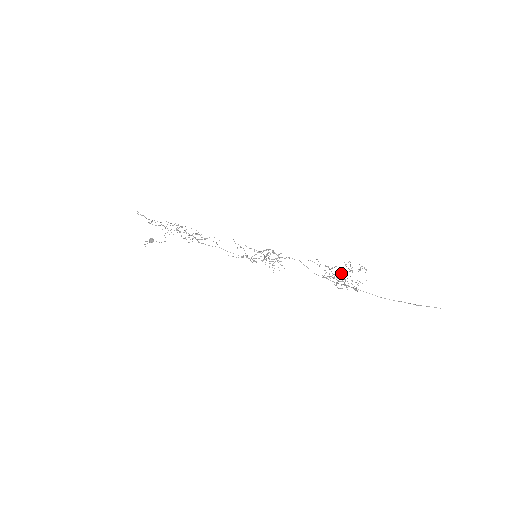
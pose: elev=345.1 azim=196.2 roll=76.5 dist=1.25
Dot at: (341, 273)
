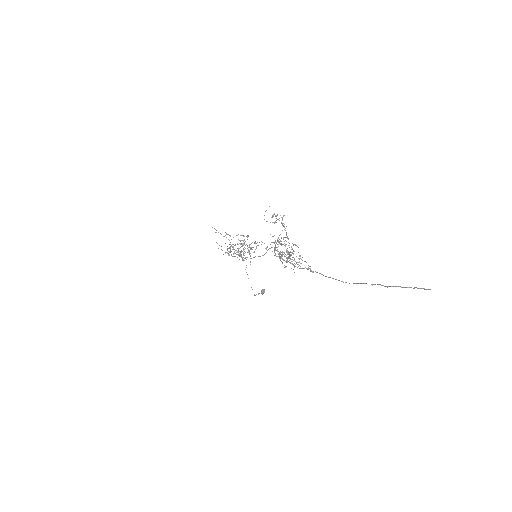
Dot at: occluded
